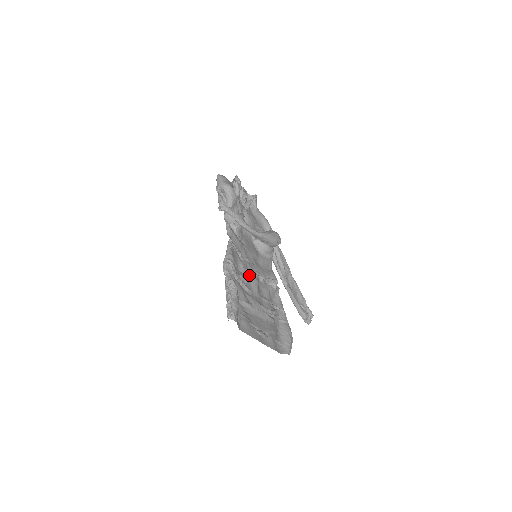
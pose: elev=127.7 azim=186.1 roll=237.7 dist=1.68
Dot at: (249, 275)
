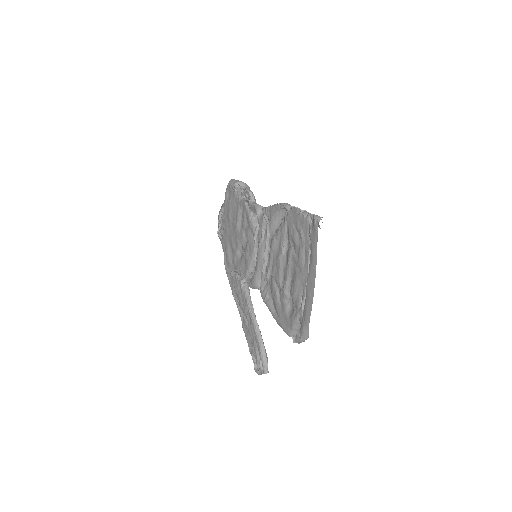
Dot at: (270, 251)
